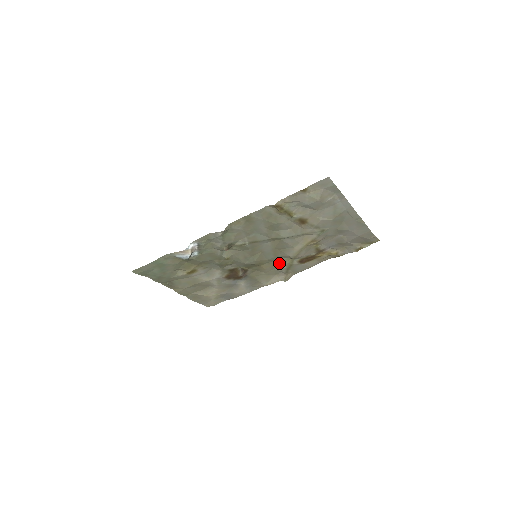
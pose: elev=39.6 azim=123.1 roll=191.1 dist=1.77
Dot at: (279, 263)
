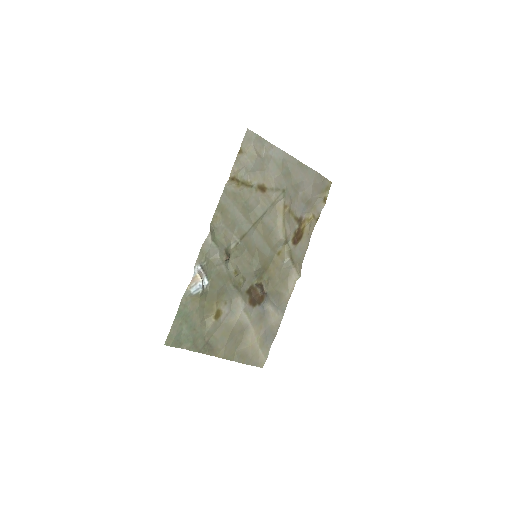
Dot at: (280, 257)
